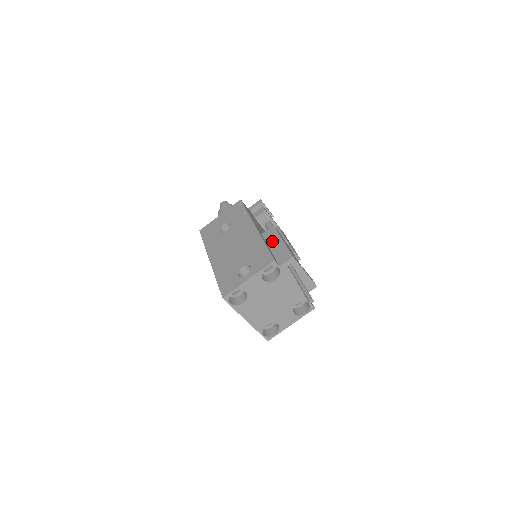
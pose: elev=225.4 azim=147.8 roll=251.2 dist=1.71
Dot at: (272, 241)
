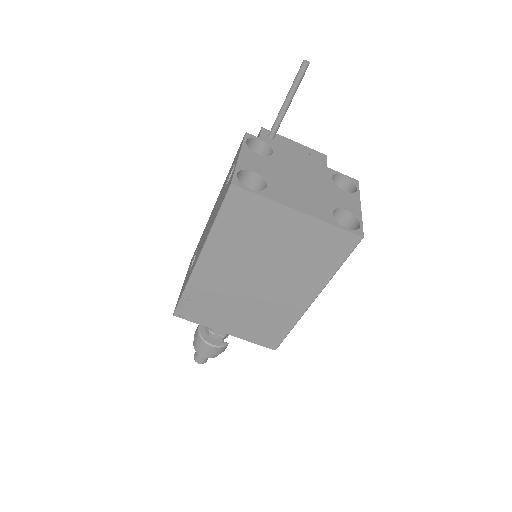
Dot at: occluded
